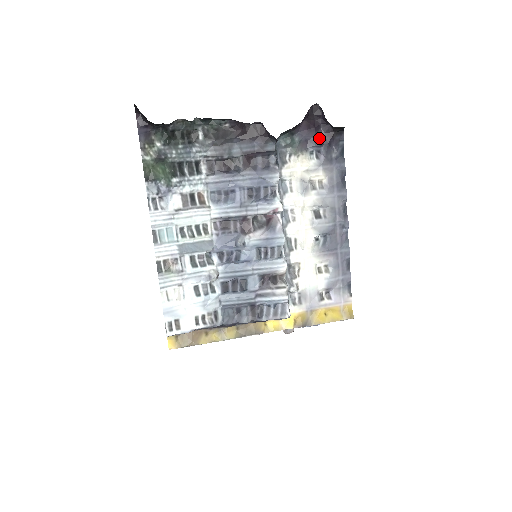
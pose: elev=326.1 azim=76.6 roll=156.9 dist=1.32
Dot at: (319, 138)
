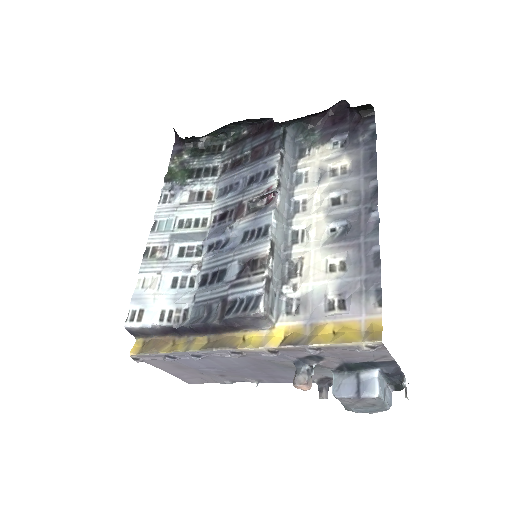
Dot at: (344, 128)
